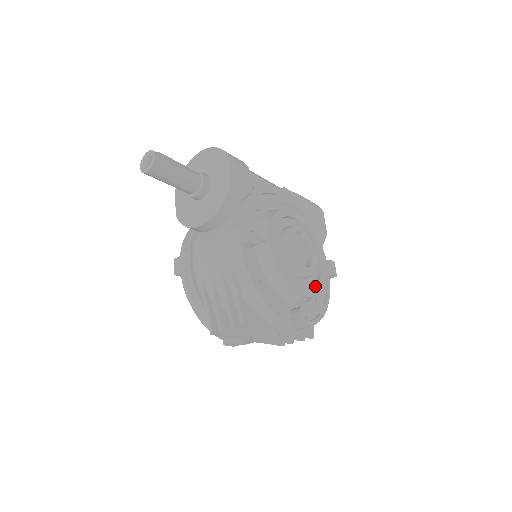
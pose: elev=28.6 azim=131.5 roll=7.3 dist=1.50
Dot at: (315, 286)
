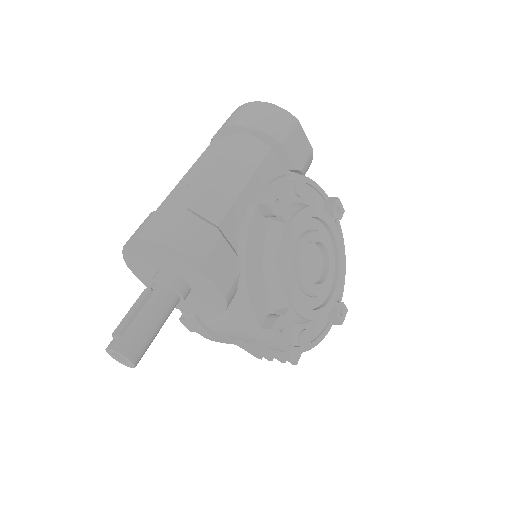
Dot at: (338, 271)
